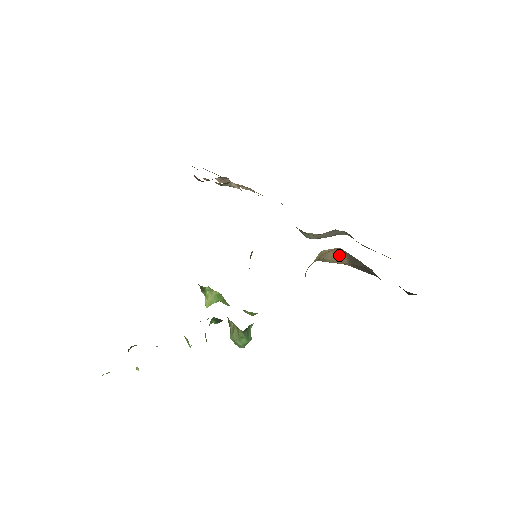
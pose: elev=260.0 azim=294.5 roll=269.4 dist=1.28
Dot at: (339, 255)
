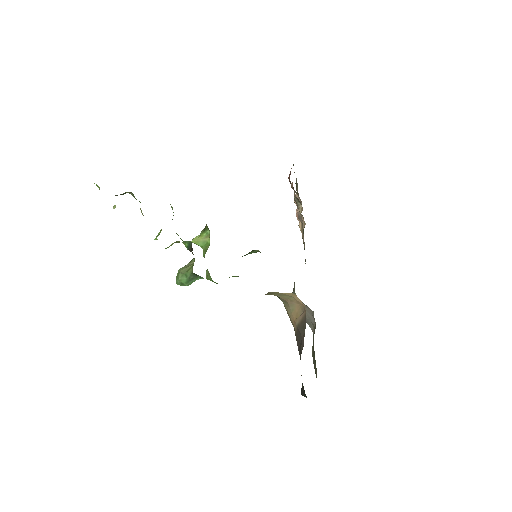
Dot at: (299, 313)
